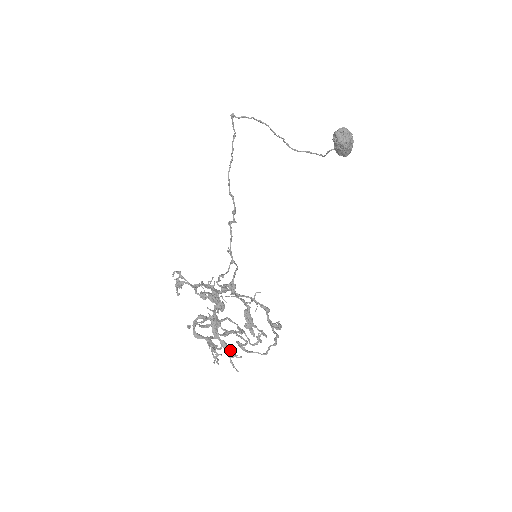
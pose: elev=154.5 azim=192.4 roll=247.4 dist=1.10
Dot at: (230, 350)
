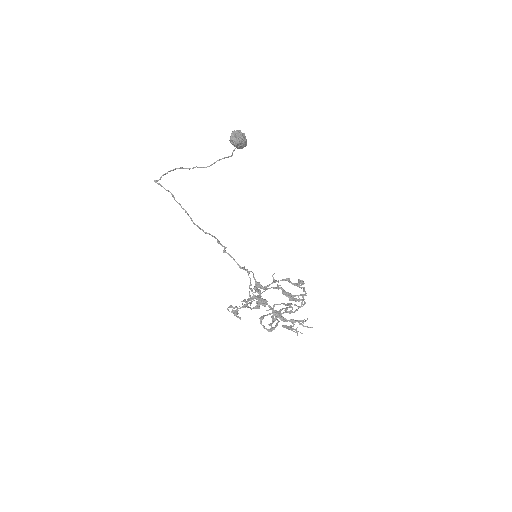
Dot at: (299, 321)
